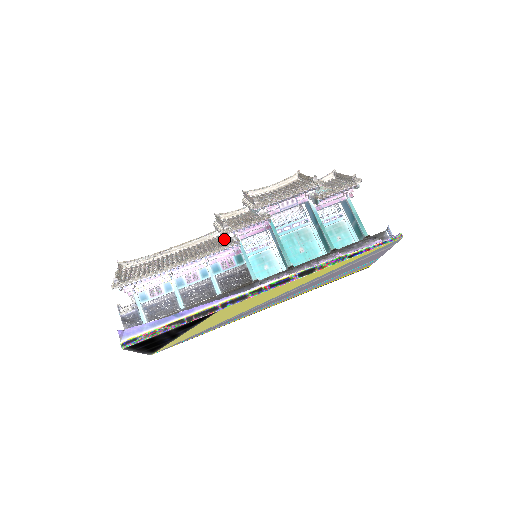
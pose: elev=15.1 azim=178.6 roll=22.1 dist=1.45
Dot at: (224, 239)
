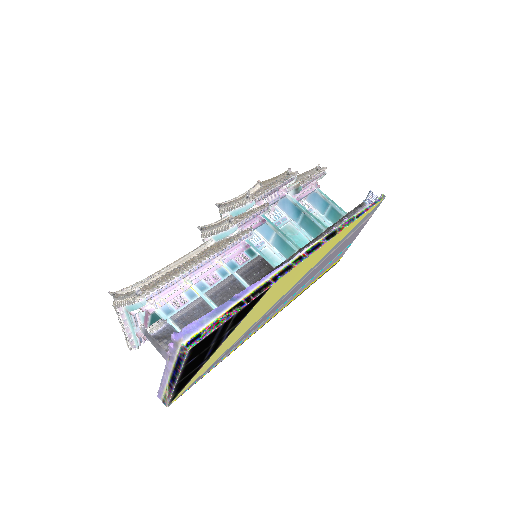
Dot at: occluded
